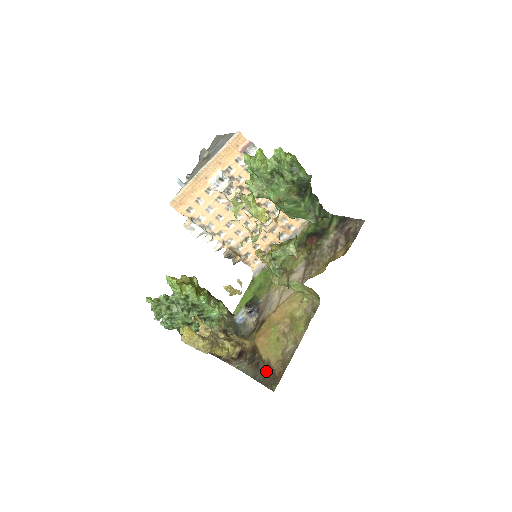
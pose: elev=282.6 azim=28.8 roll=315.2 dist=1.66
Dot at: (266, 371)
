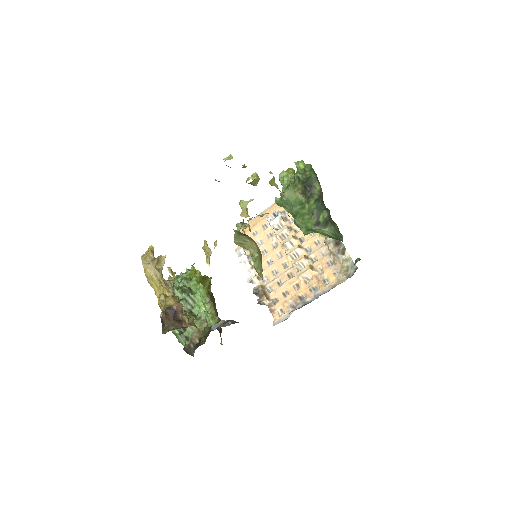
Dot at: occluded
